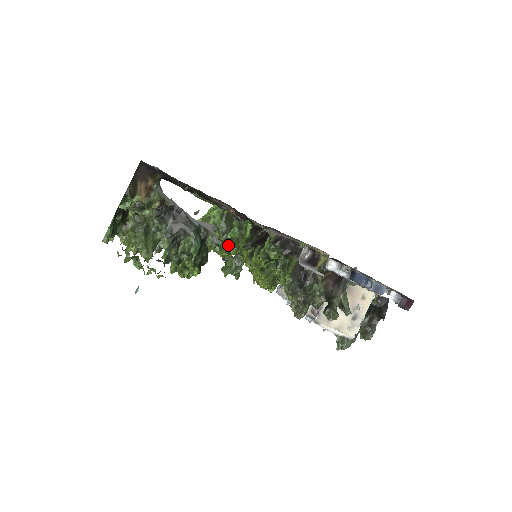
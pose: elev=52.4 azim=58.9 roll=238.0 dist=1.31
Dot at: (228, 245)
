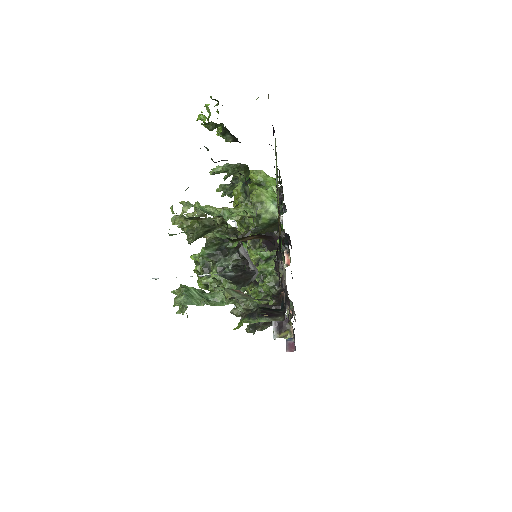
Dot at: occluded
